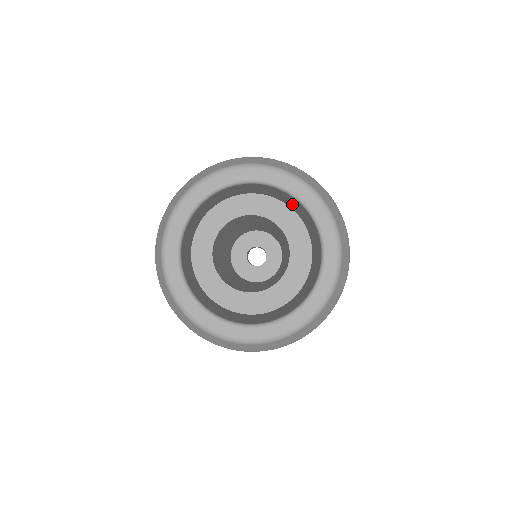
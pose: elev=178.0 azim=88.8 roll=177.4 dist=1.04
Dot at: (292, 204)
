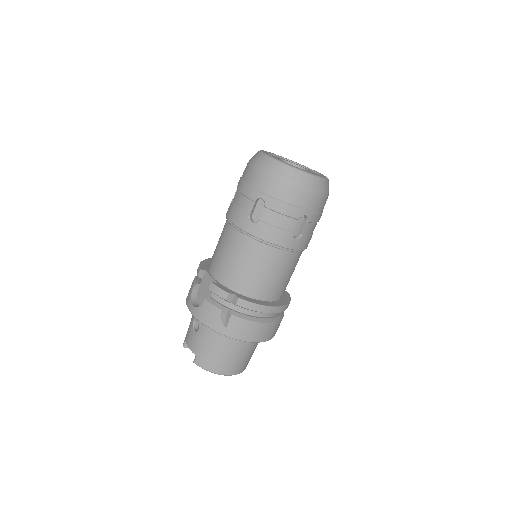
Dot at: occluded
